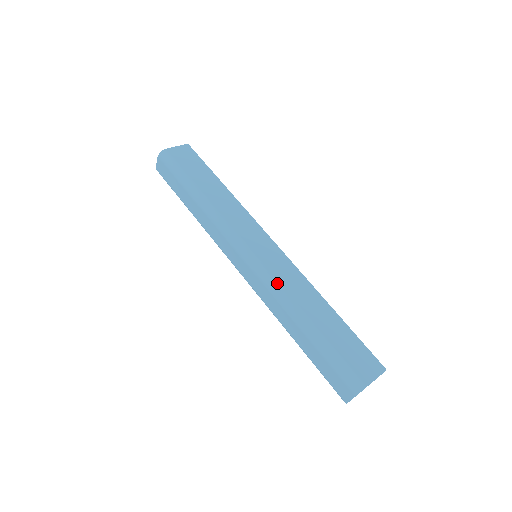
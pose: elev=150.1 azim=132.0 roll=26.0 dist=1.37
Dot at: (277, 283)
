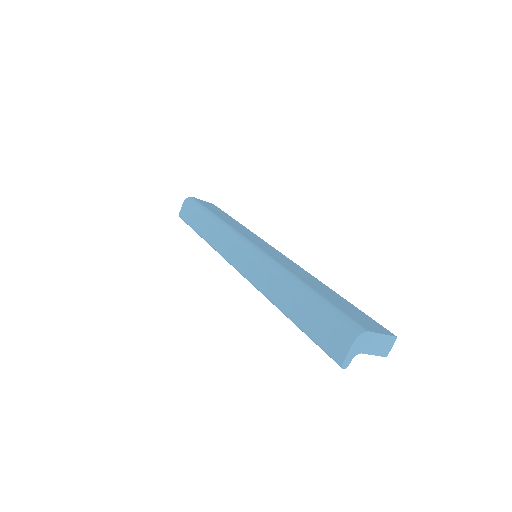
Dot at: (273, 259)
